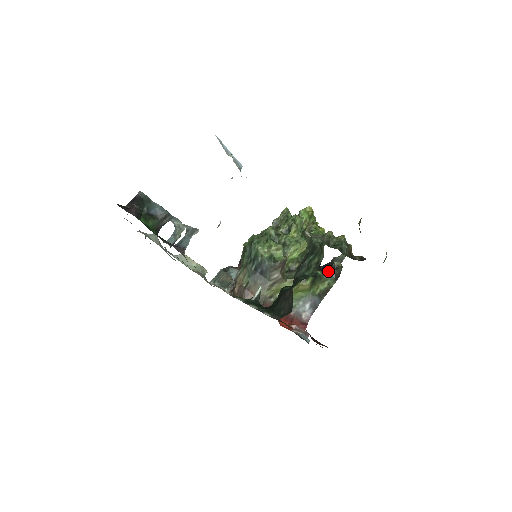
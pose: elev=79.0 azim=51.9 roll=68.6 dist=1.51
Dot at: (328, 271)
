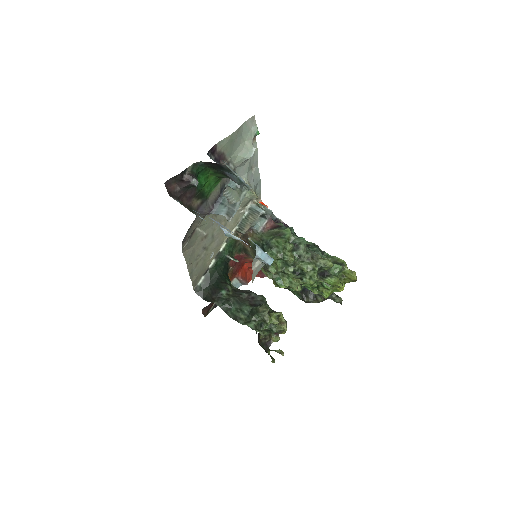
Dot at: occluded
